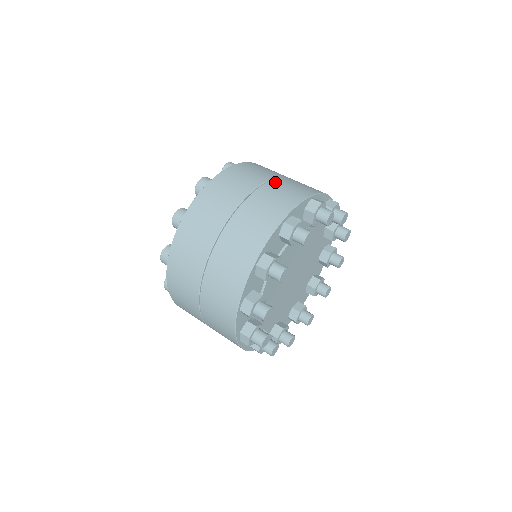
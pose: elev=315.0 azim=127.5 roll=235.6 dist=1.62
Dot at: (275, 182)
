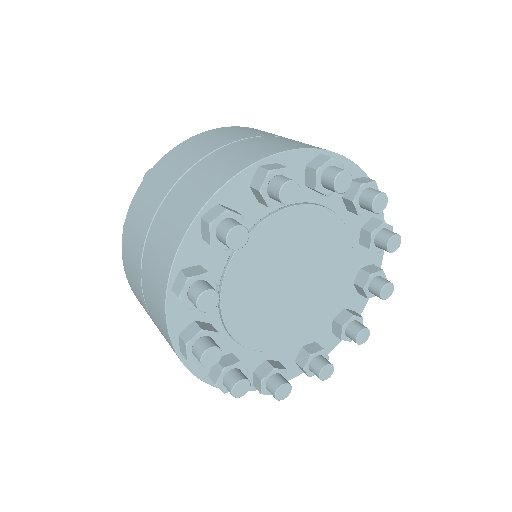
Dot at: occluded
